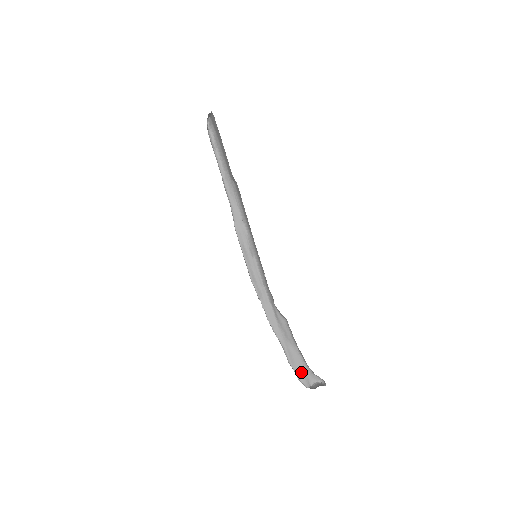
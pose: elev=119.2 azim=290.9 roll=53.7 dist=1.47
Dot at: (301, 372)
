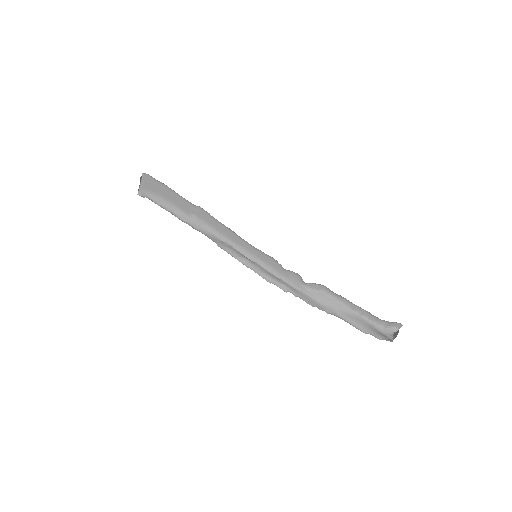
Dot at: (374, 331)
